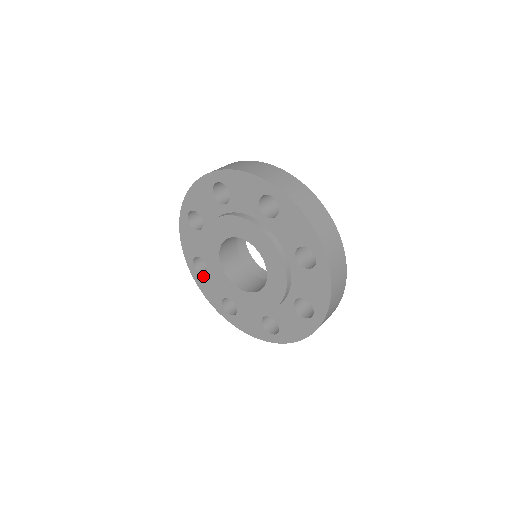
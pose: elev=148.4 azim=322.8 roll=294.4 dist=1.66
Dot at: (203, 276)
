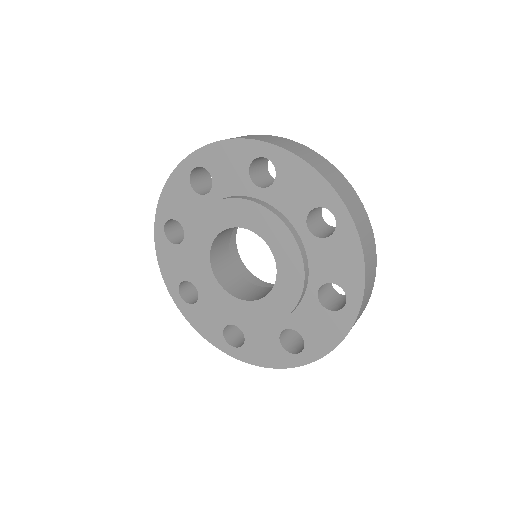
Dot at: (194, 306)
